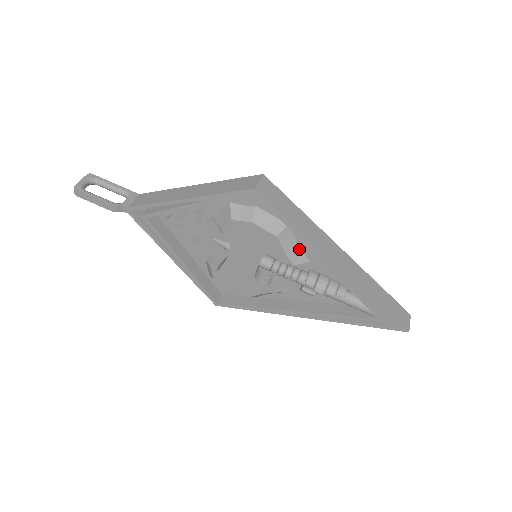
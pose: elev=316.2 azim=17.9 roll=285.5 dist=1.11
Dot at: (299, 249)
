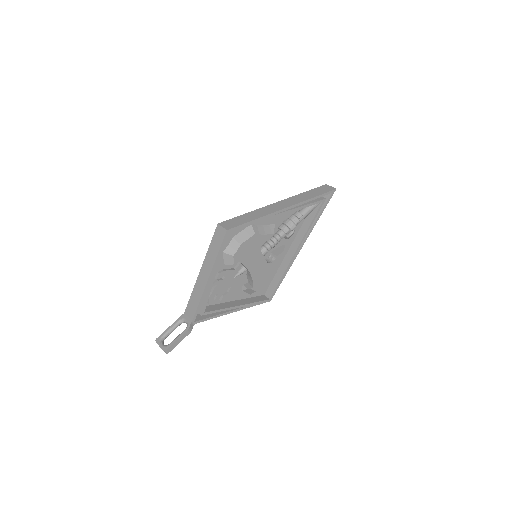
Dot at: (266, 226)
